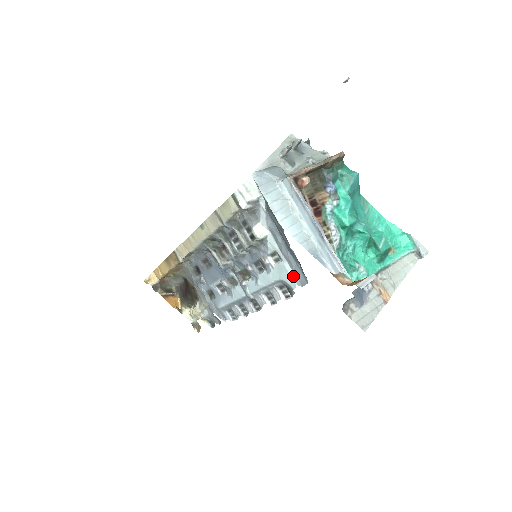
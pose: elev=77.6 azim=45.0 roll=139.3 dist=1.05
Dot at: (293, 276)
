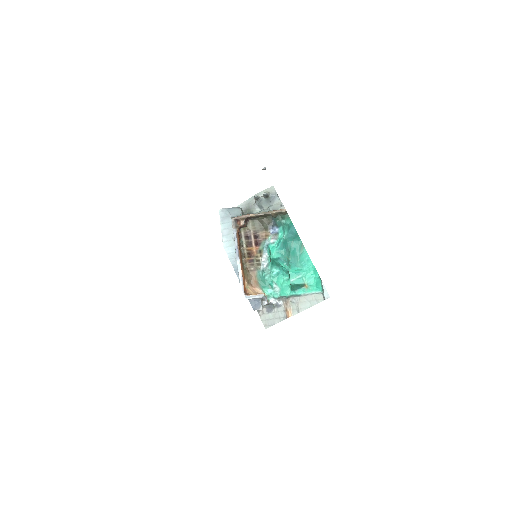
Dot at: occluded
